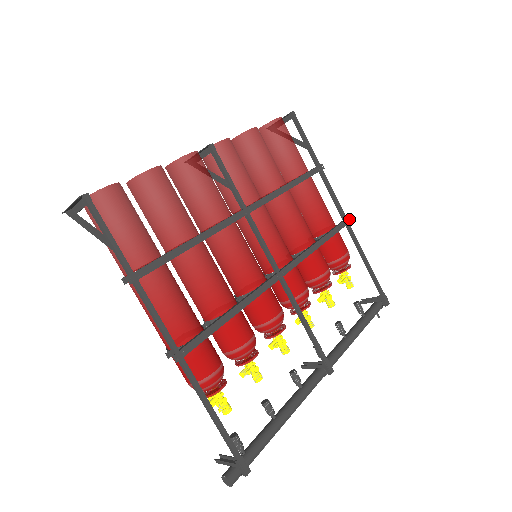
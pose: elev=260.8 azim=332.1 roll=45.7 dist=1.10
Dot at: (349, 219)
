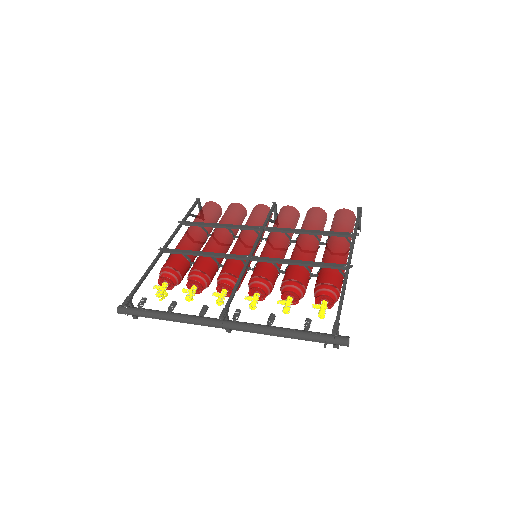
Dot at: (352, 266)
